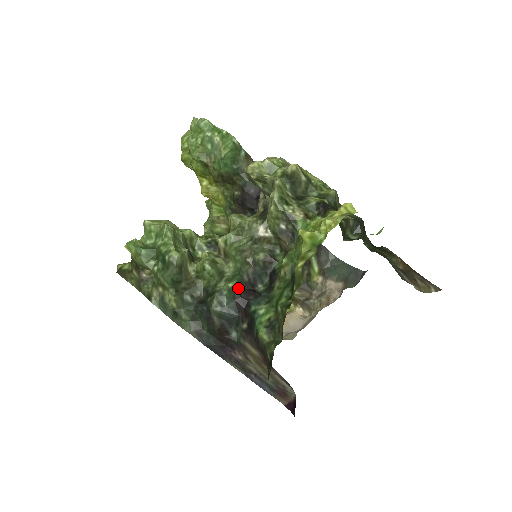
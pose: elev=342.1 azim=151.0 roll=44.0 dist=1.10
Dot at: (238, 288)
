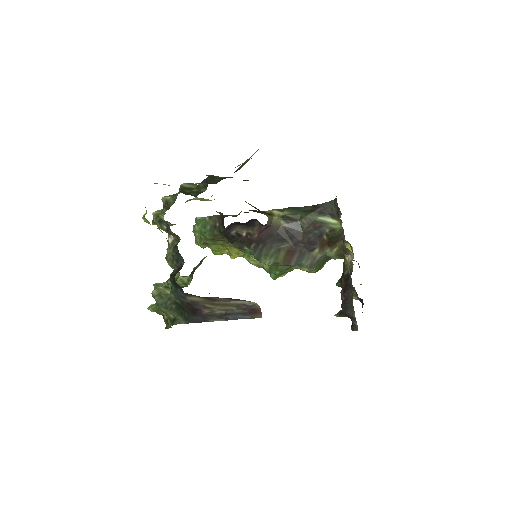
Dot at: (172, 276)
